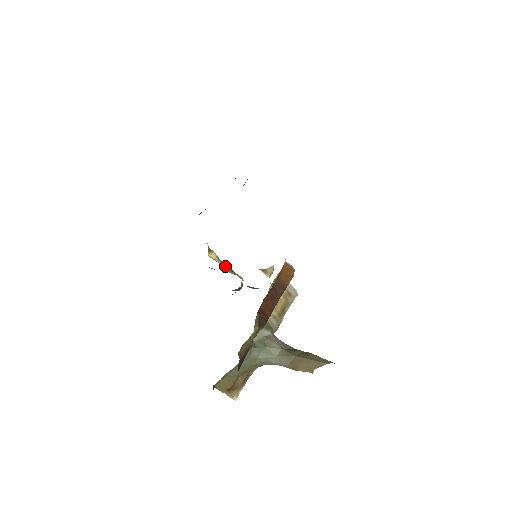
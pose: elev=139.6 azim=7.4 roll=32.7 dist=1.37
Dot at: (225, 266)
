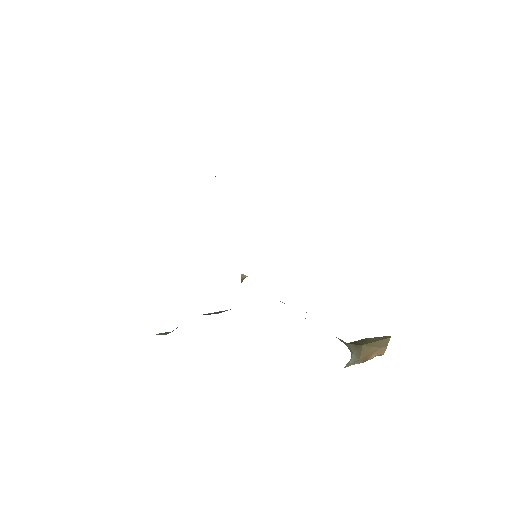
Dot at: occluded
